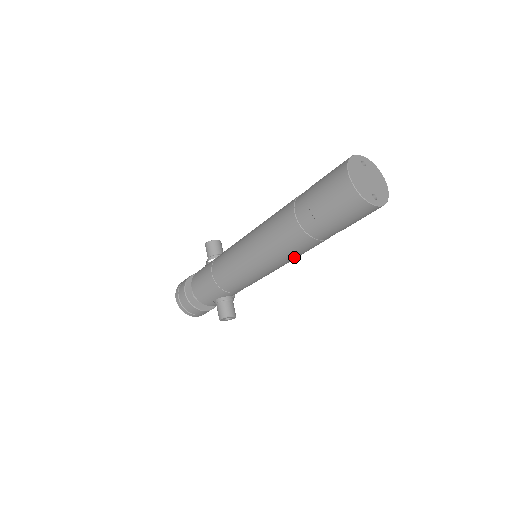
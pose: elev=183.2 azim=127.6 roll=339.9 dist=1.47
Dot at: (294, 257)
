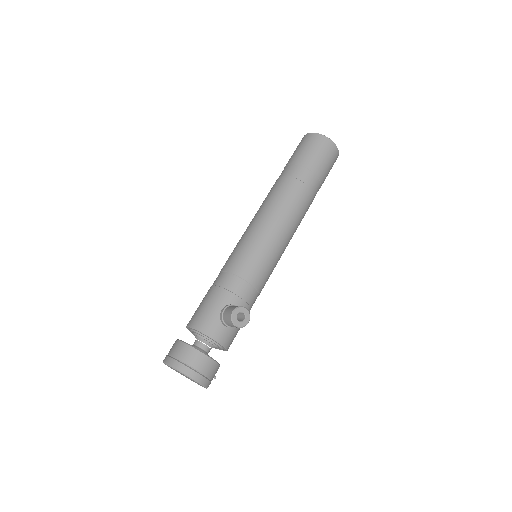
Dot at: (291, 215)
